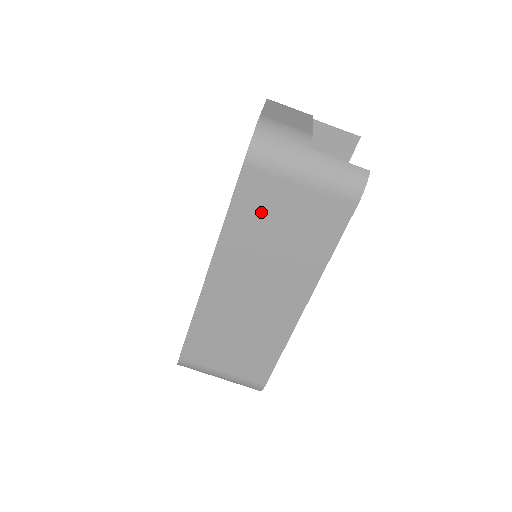
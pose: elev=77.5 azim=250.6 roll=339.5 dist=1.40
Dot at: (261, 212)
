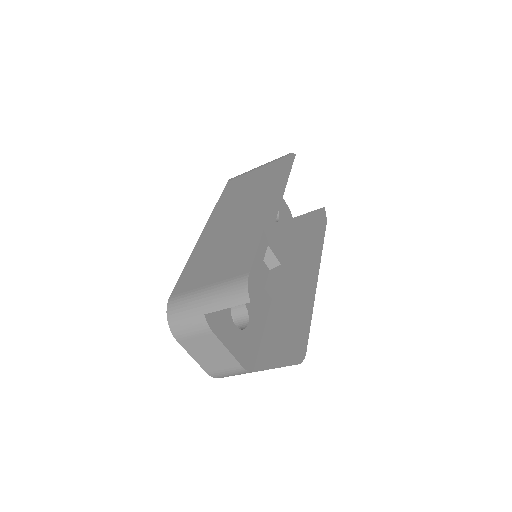
Dot at: occluded
